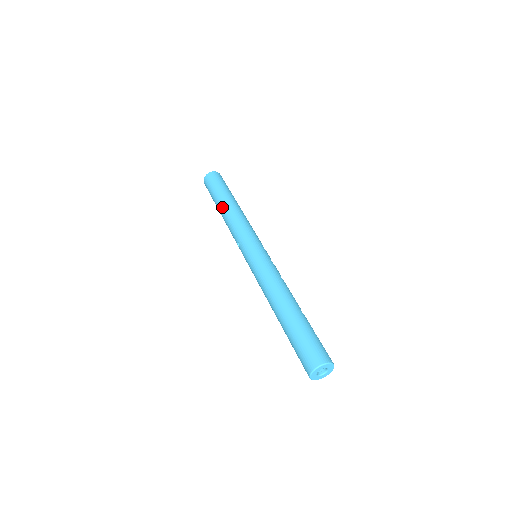
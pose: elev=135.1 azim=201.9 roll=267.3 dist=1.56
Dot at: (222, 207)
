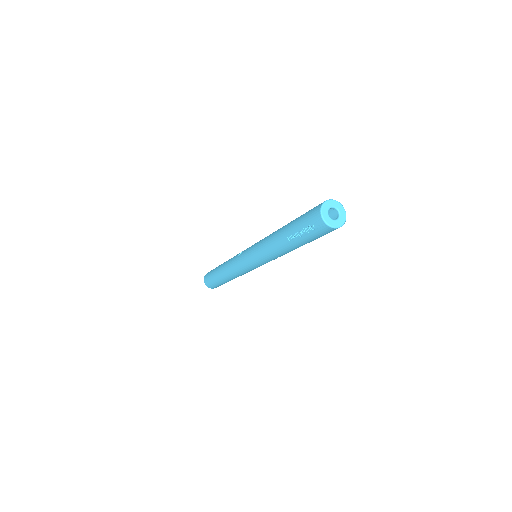
Dot at: occluded
